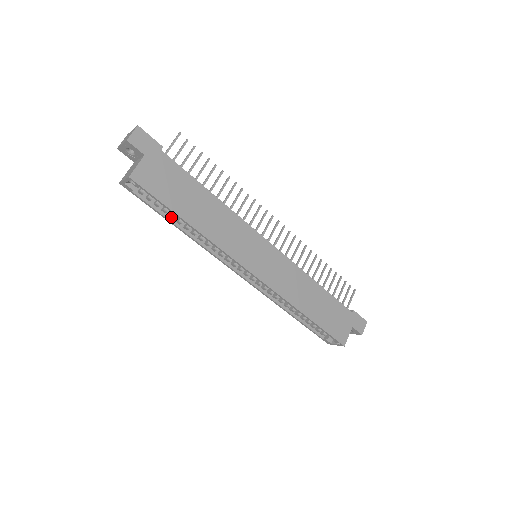
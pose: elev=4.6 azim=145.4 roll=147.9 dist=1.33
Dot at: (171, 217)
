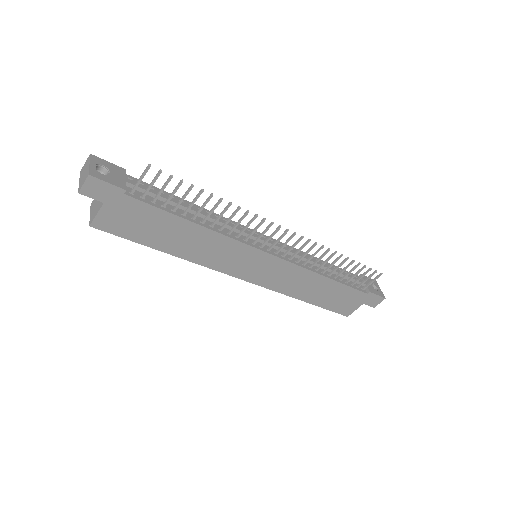
Dot at: occluded
